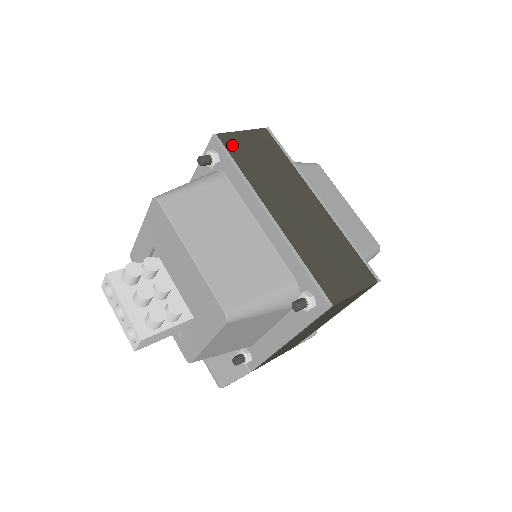
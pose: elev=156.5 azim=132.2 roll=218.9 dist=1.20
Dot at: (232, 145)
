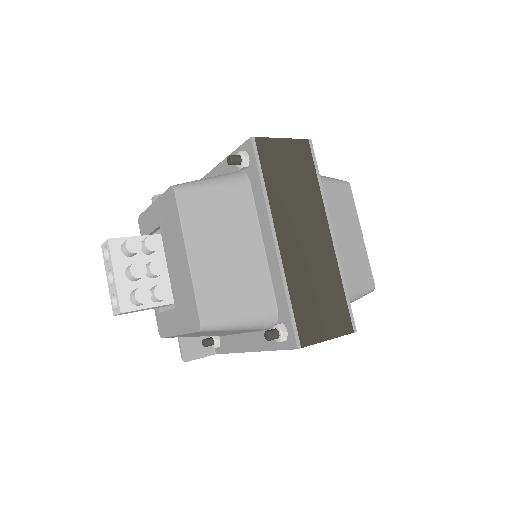
Dot at: (266, 153)
